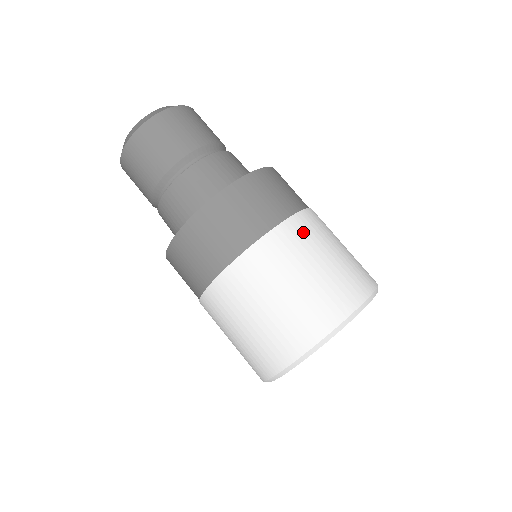
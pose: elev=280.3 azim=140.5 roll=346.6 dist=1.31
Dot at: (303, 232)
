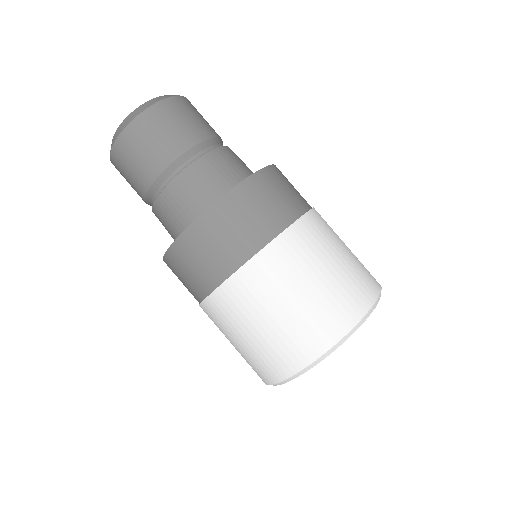
Dot at: (252, 286)
